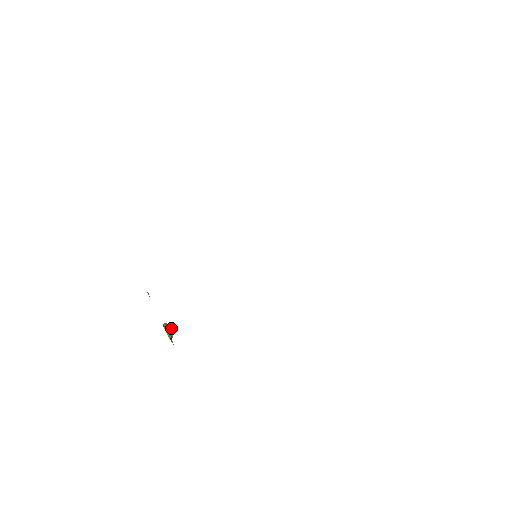
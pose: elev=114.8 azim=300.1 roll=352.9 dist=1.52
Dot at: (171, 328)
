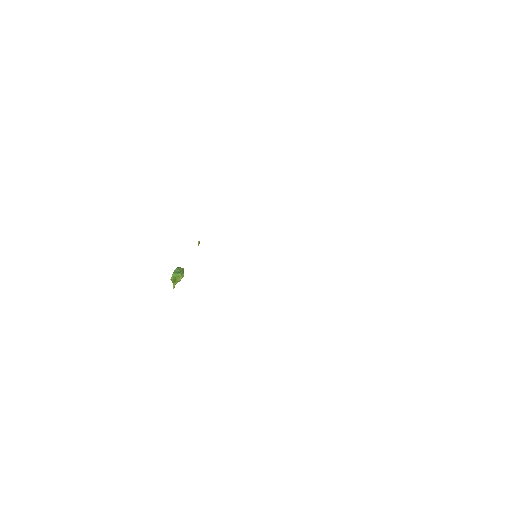
Dot at: (181, 274)
